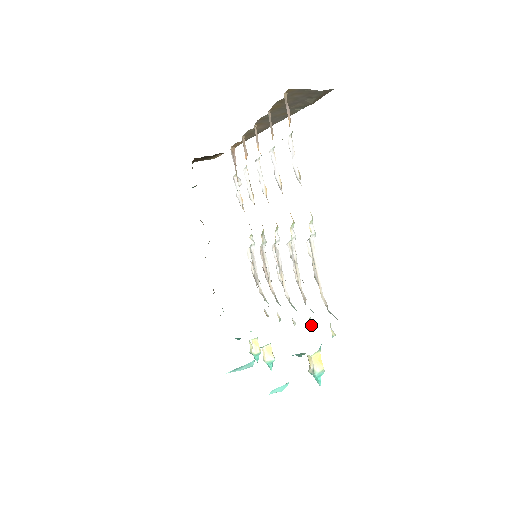
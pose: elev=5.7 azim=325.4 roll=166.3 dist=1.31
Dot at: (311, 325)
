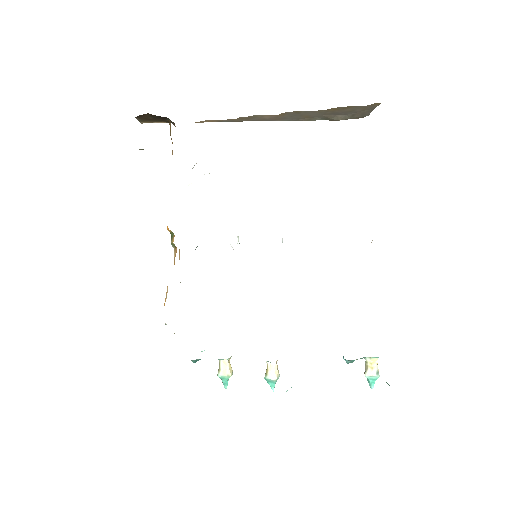
Dot at: occluded
